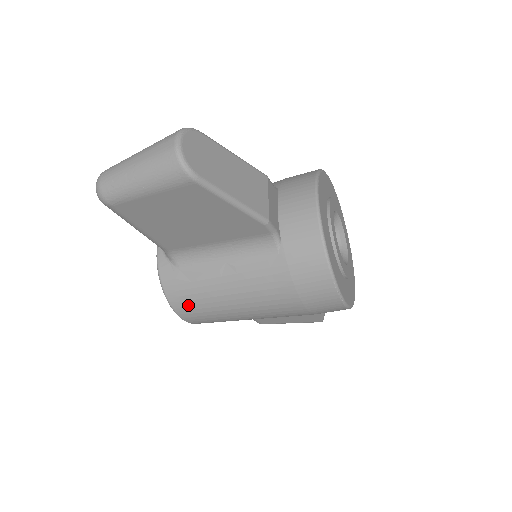
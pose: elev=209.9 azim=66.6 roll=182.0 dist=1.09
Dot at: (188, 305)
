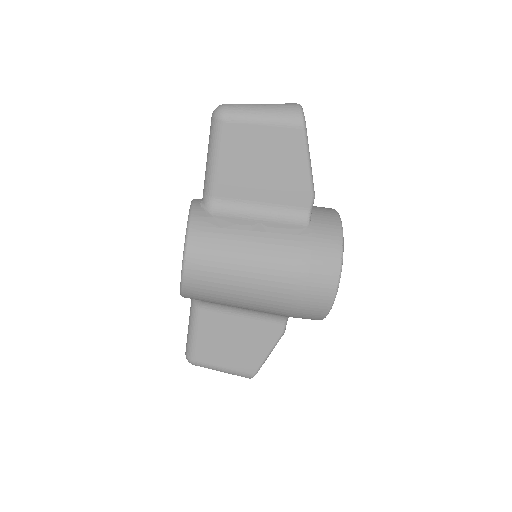
Dot at: (205, 248)
